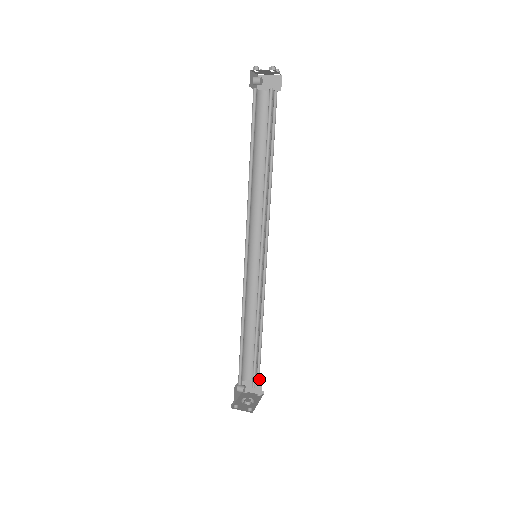
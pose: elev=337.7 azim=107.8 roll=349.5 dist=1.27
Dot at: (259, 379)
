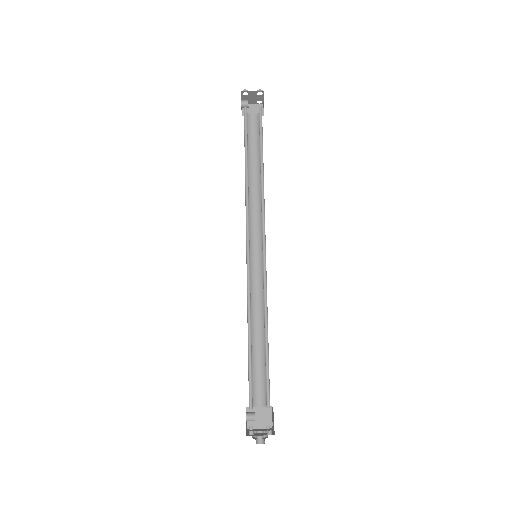
Dot at: occluded
